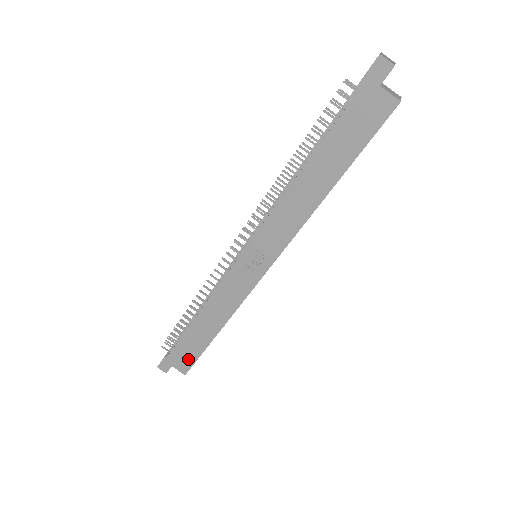
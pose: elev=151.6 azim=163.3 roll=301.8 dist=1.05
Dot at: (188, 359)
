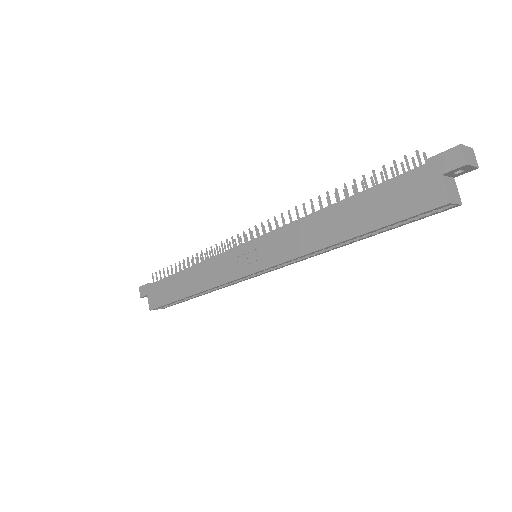
Dot at: (159, 299)
